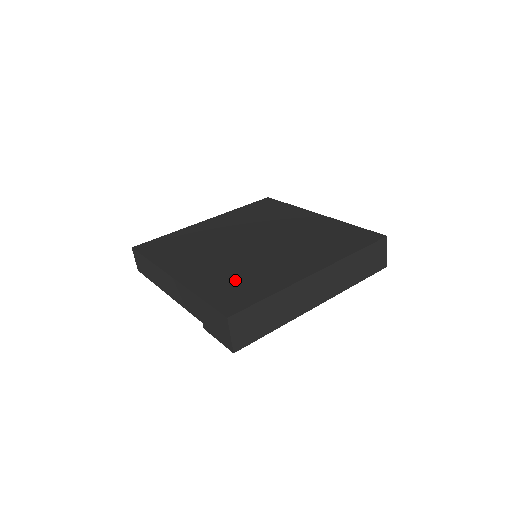
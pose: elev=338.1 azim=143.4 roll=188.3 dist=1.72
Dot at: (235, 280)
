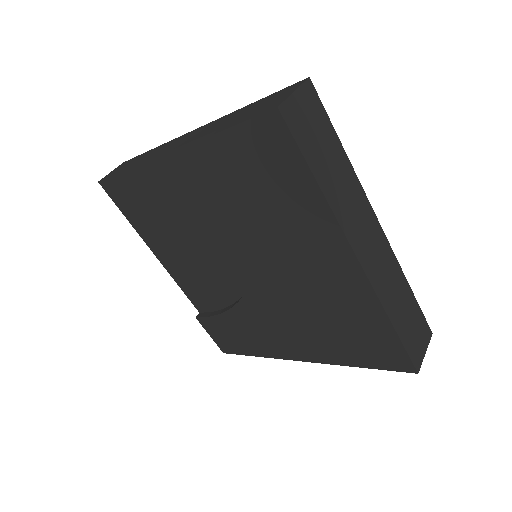
Dot at: occluded
